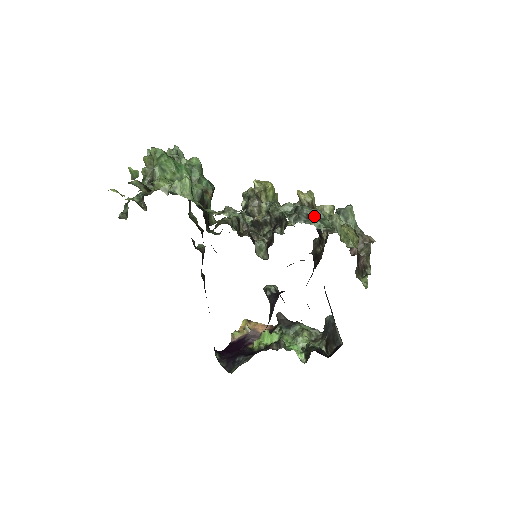
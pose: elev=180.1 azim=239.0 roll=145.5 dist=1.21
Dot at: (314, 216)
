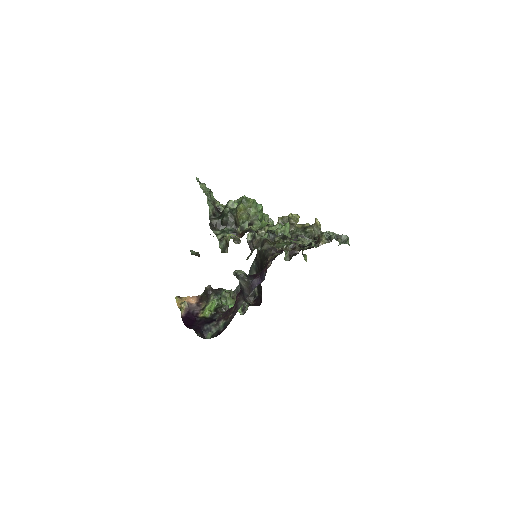
Dot at: occluded
